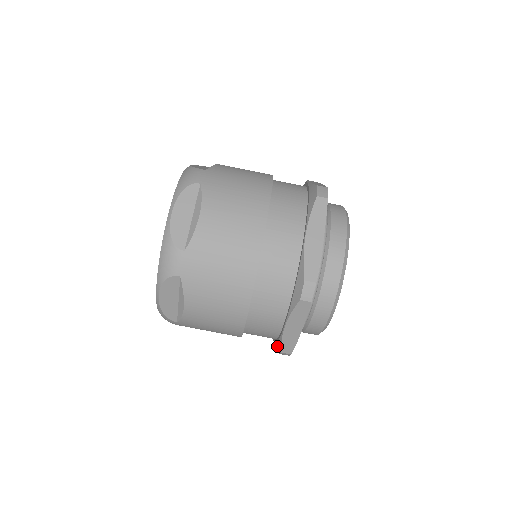
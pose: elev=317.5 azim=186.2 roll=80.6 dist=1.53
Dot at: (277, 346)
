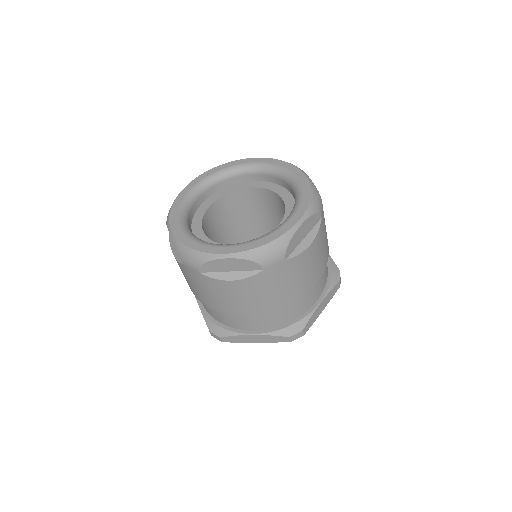
Dot at: occluded
